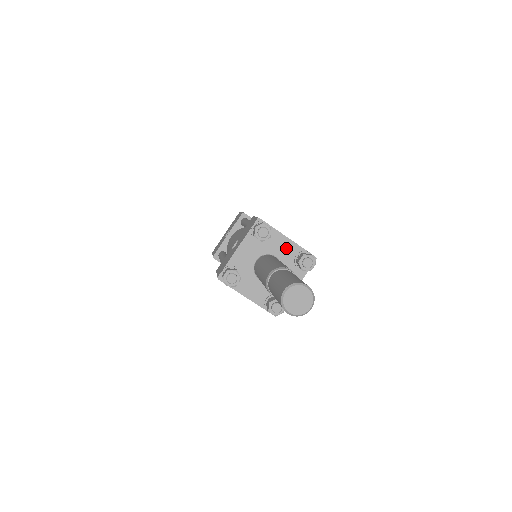
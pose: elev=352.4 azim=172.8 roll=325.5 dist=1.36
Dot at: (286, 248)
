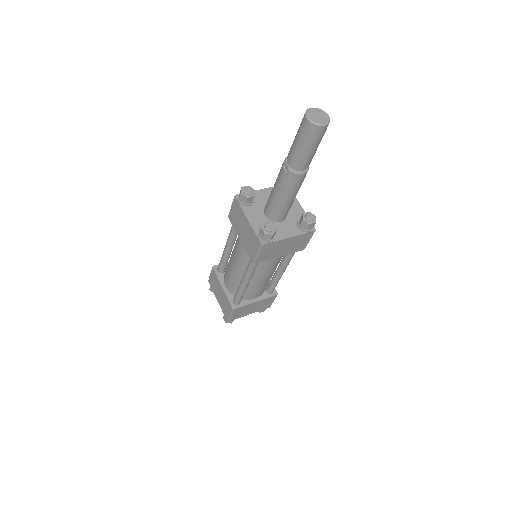
Dot at: (296, 211)
